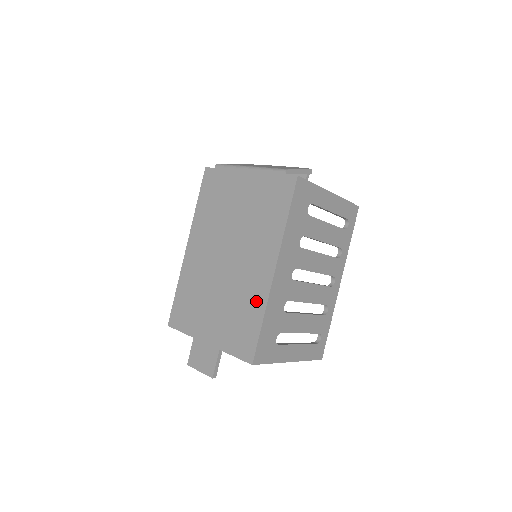
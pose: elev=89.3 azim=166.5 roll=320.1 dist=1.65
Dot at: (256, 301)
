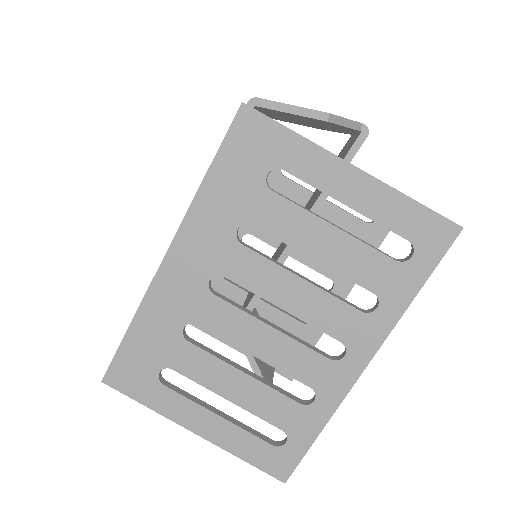
Dot at: occluded
